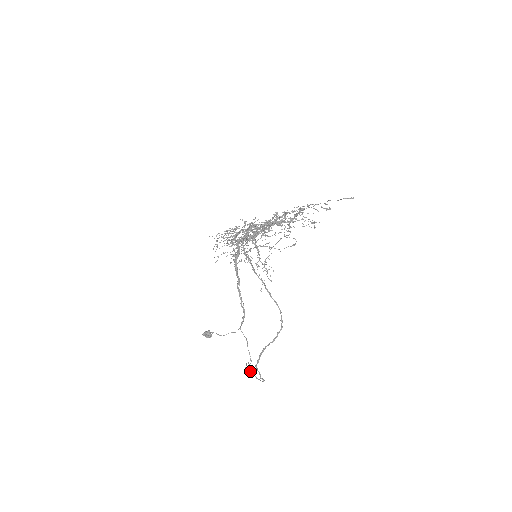
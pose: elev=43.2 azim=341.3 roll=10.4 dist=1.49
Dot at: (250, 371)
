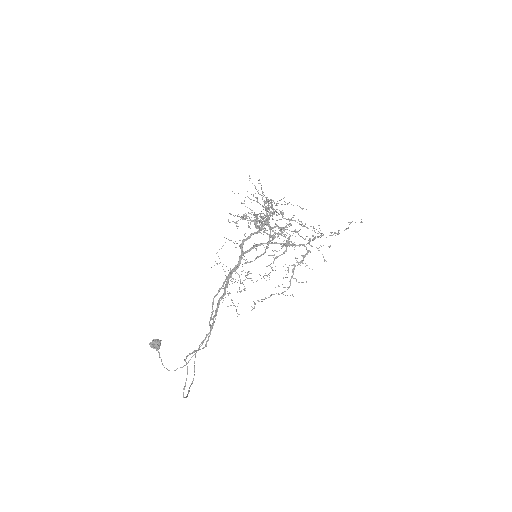
Dot at: (192, 352)
